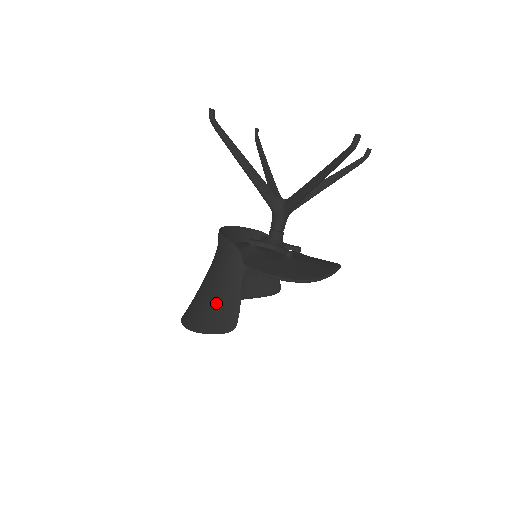
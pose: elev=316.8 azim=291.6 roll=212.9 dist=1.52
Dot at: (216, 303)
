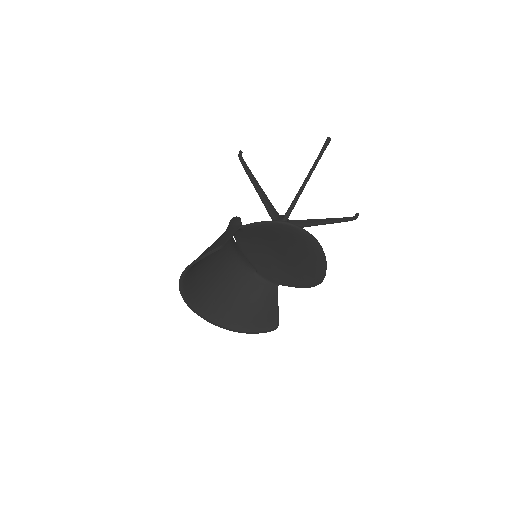
Dot at: (212, 244)
